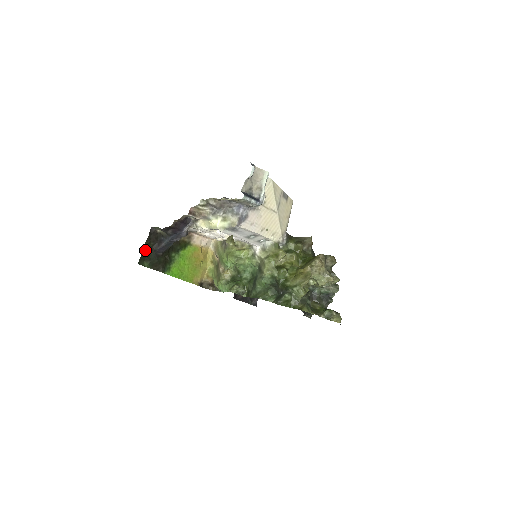
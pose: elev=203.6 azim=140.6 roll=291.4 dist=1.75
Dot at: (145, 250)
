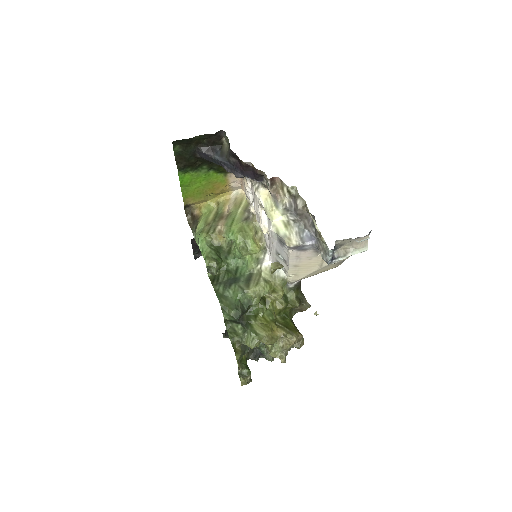
Dot at: (193, 139)
